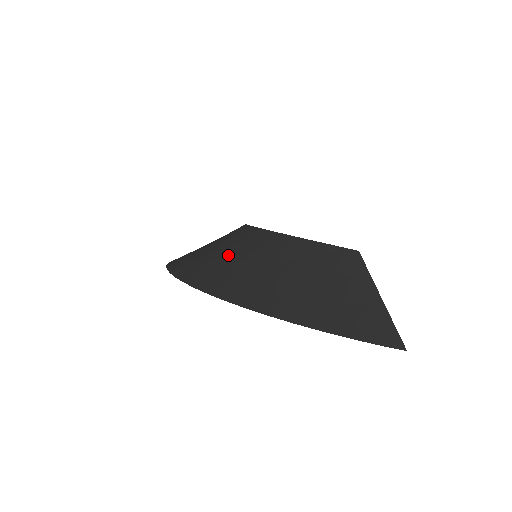
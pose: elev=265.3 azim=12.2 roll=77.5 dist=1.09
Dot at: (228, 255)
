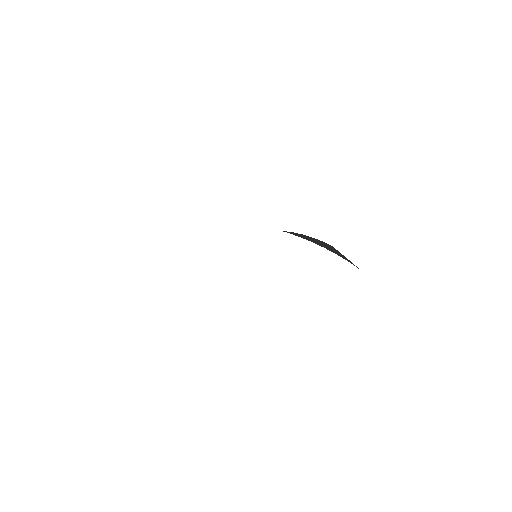
Dot at: occluded
